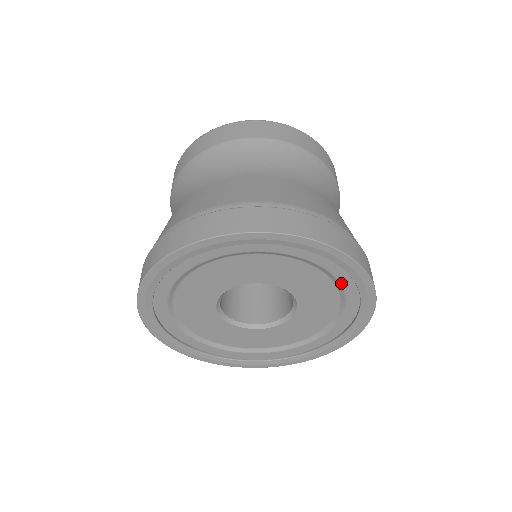
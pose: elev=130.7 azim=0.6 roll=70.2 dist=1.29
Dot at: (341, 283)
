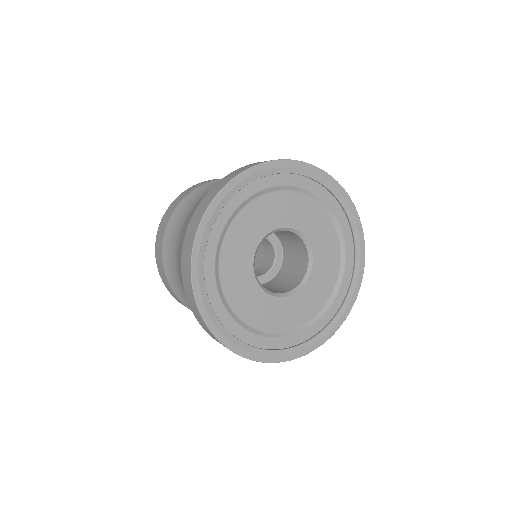
Dot at: (346, 251)
